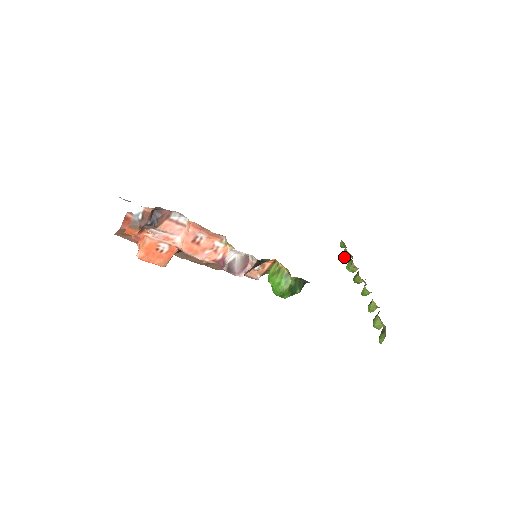
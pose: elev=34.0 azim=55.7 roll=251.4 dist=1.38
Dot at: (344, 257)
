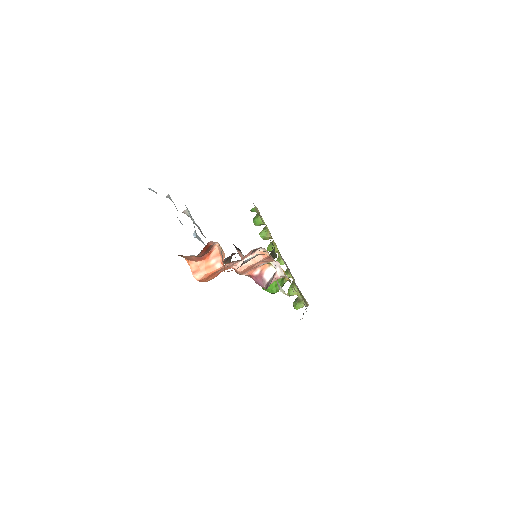
Dot at: (257, 223)
